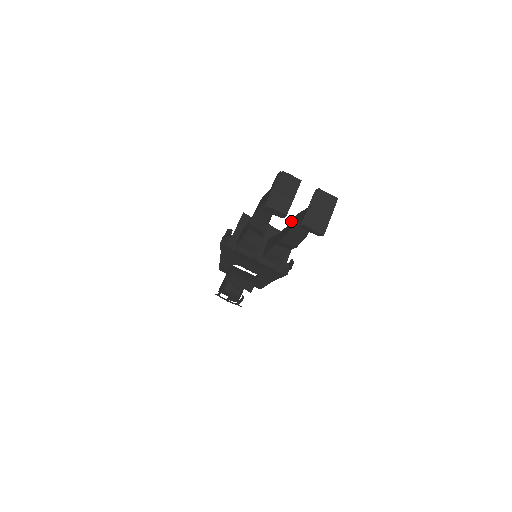
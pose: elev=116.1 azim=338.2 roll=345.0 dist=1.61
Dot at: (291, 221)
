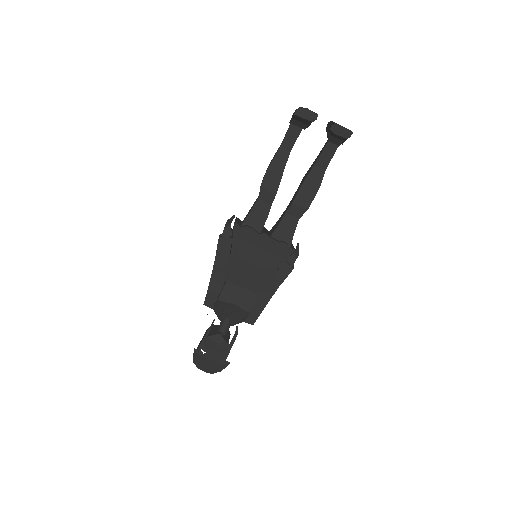
Dot at: (298, 187)
